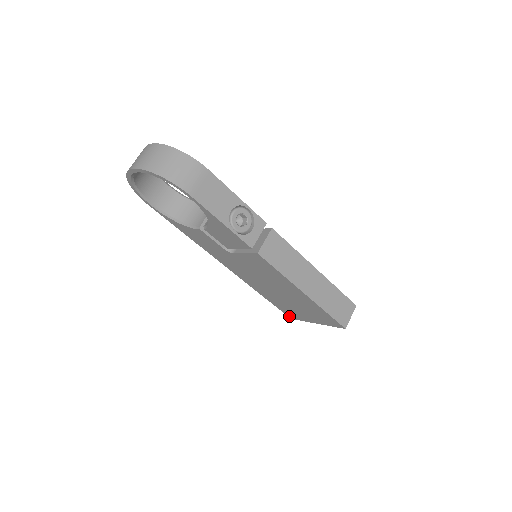
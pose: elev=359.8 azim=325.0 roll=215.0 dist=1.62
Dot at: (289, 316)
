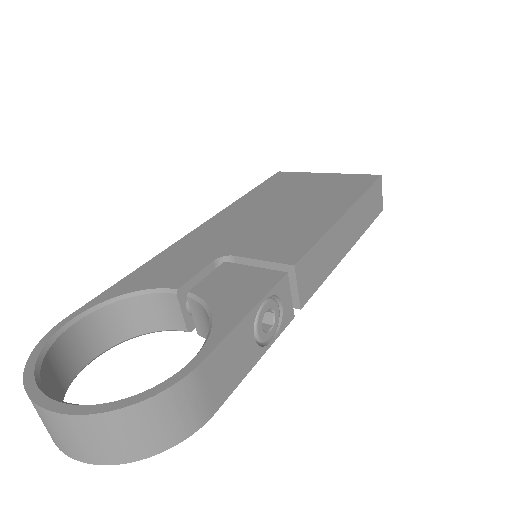
Dot at: occluded
